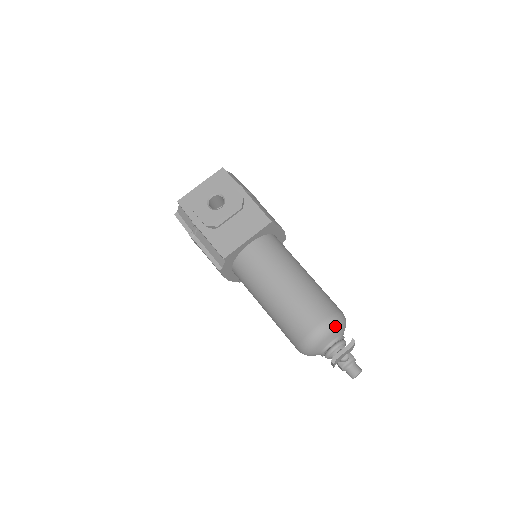
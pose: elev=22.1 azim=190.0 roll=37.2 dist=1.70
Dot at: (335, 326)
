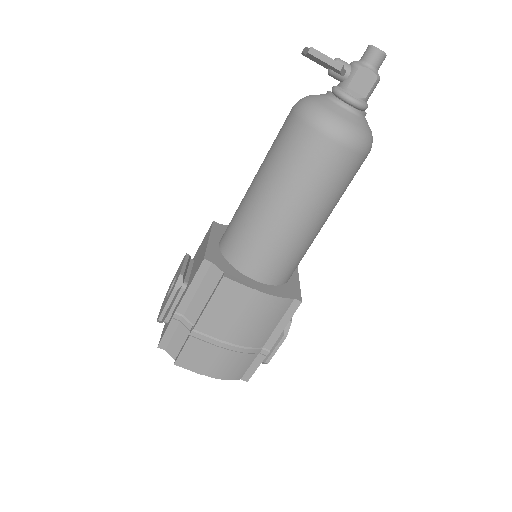
Dot at: occluded
